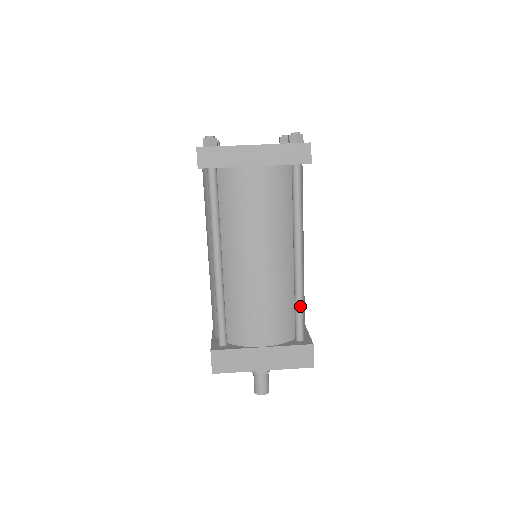
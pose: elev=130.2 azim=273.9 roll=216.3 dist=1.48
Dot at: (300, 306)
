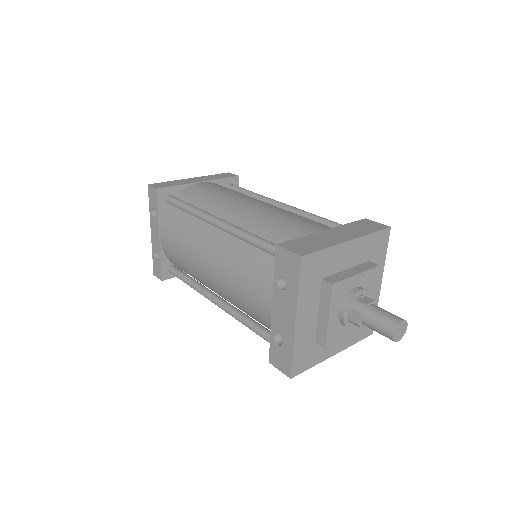
Dot at: (322, 218)
